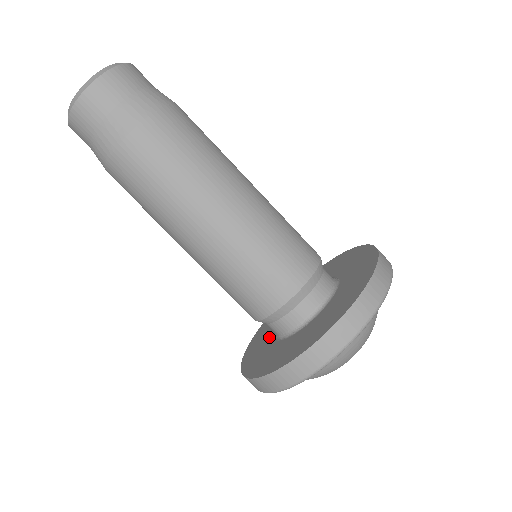
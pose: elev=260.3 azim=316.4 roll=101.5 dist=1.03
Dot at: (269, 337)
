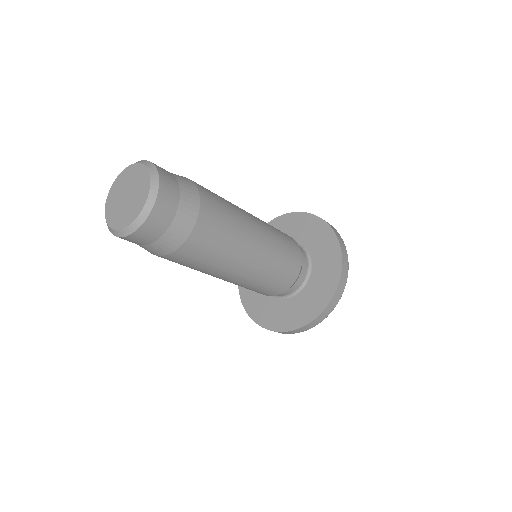
Dot at: occluded
